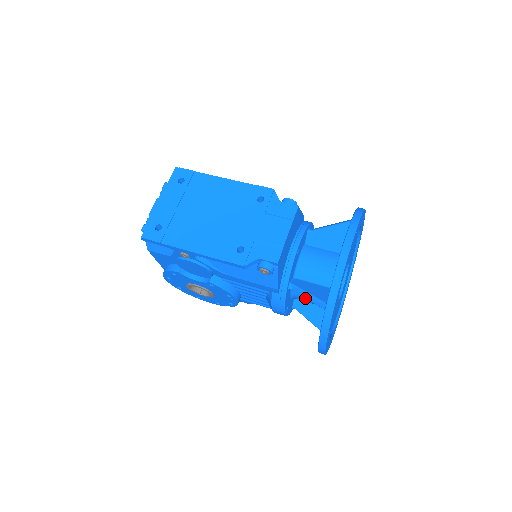
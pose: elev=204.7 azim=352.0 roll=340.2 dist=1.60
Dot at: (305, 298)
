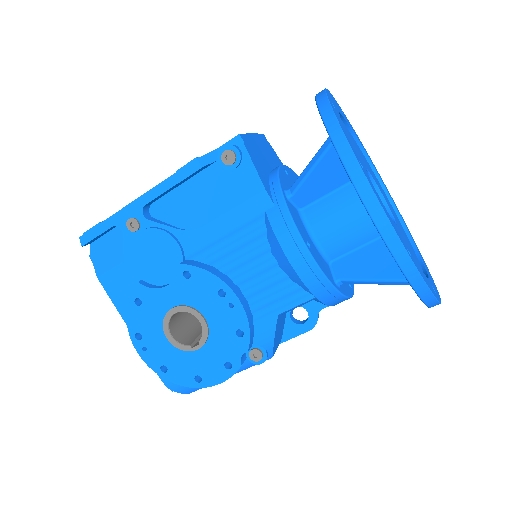
Dot at: (329, 222)
